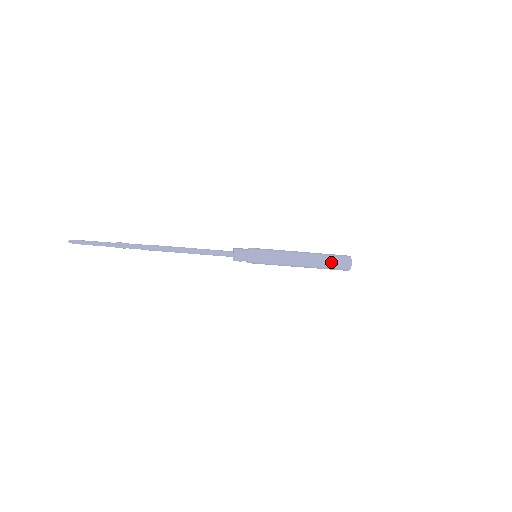
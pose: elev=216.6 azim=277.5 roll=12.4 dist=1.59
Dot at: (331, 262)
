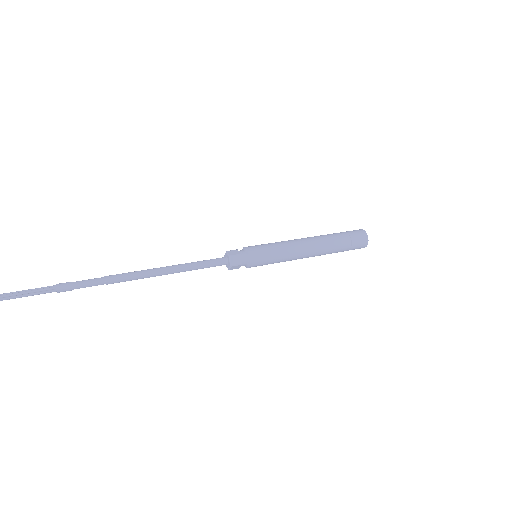
Dot at: (347, 246)
